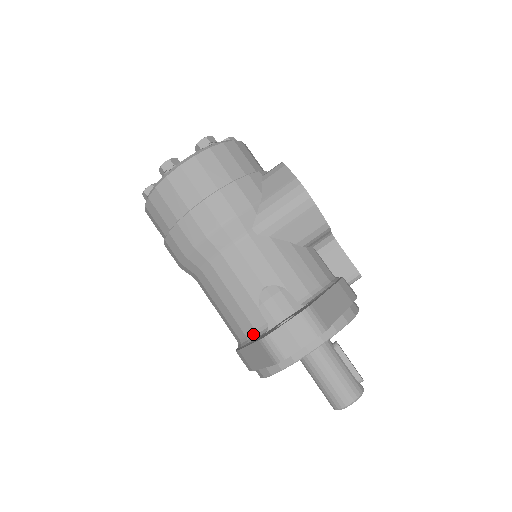
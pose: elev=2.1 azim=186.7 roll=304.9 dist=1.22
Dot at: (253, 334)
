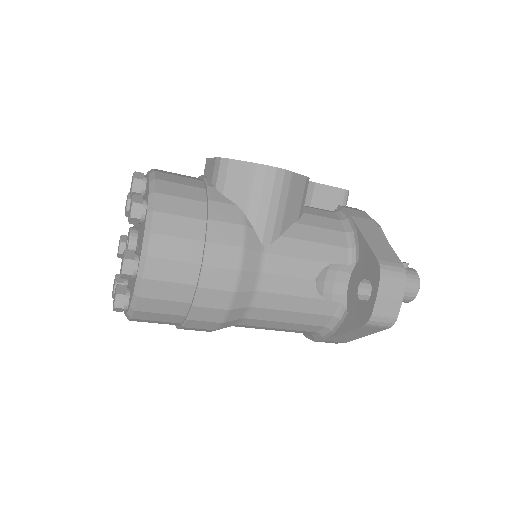
Dot at: (332, 321)
